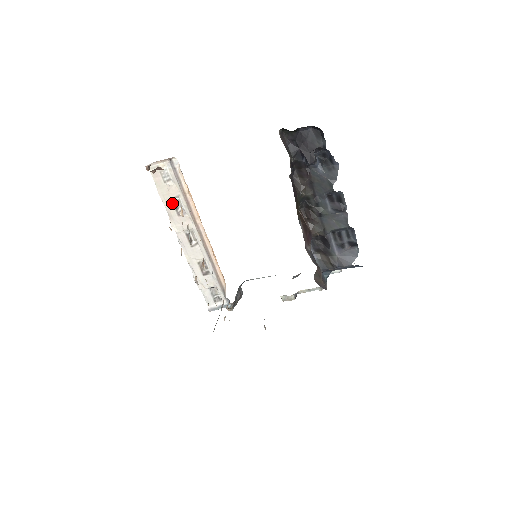
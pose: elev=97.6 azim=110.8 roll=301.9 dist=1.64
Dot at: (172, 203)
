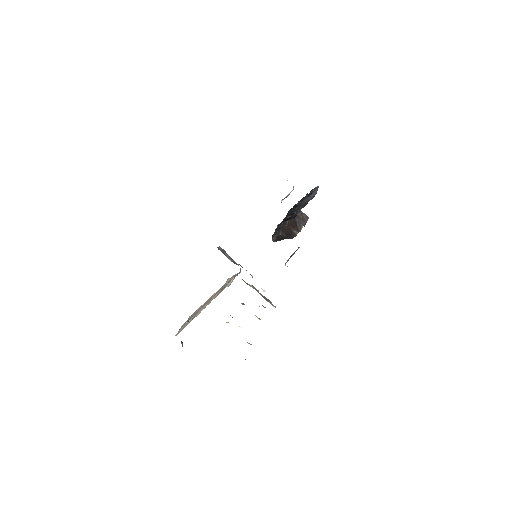
Dot at: (193, 317)
